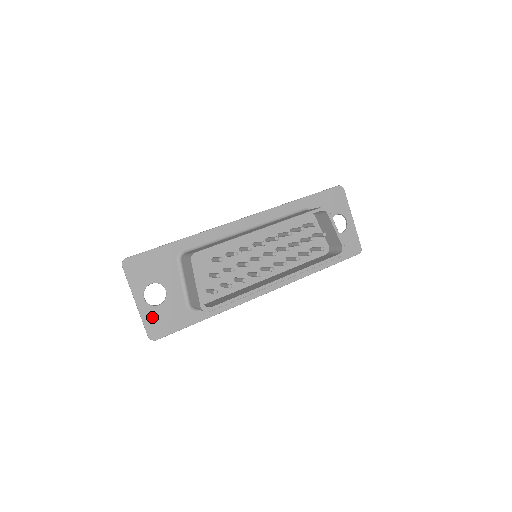
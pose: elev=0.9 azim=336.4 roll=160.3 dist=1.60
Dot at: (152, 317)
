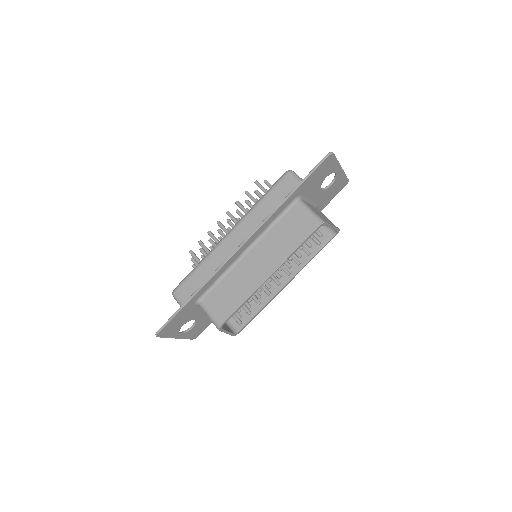
Dot at: (191, 334)
